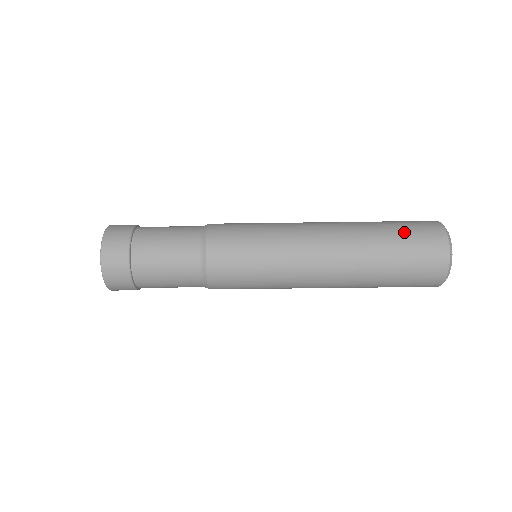
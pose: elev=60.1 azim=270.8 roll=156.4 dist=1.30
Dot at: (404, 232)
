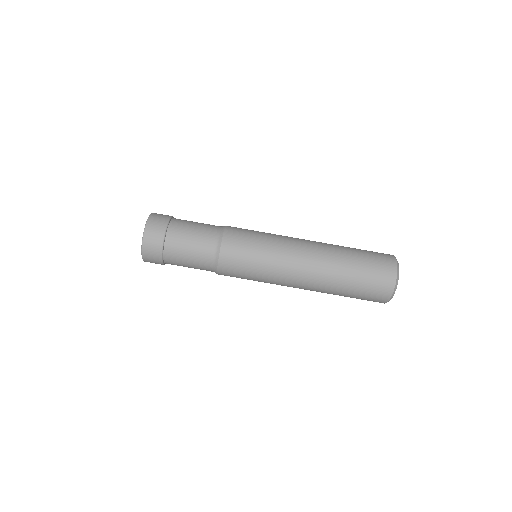
Dot at: (364, 250)
